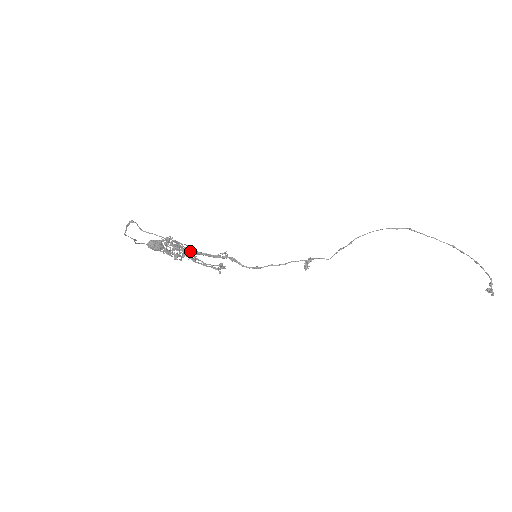
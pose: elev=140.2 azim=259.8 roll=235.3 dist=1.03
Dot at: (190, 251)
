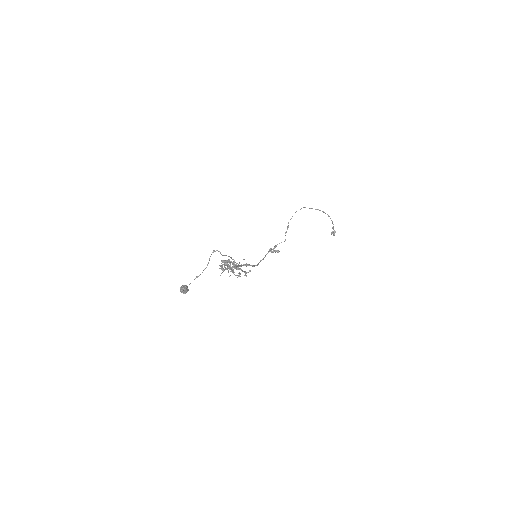
Dot at: occluded
